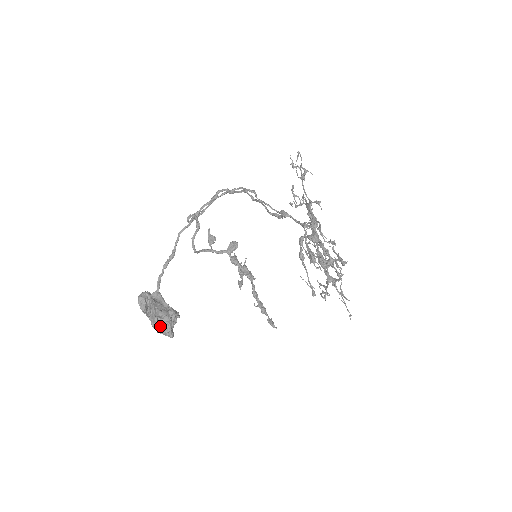
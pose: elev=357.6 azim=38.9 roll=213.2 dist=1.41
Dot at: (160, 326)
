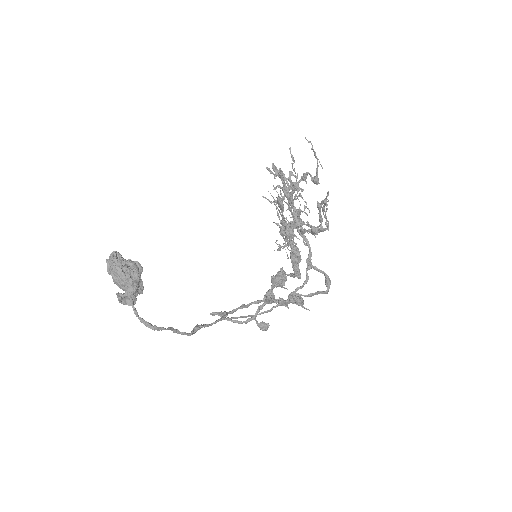
Dot at: (109, 261)
